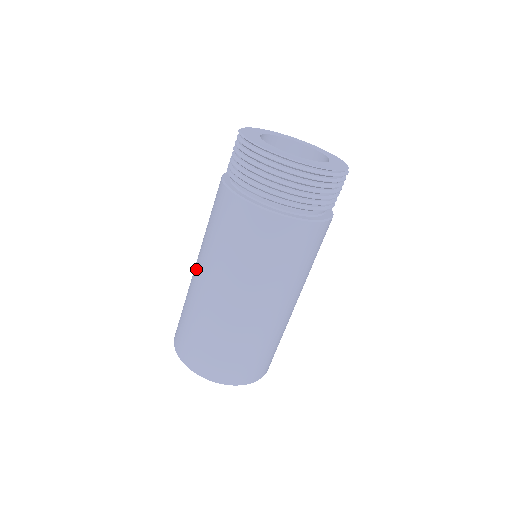
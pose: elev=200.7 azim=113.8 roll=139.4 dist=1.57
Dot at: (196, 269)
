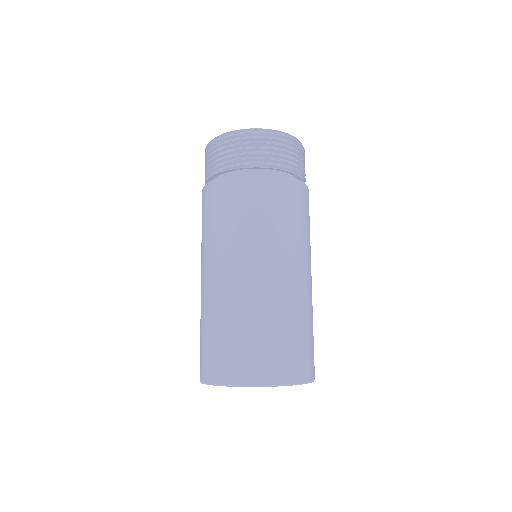
Dot at: occluded
